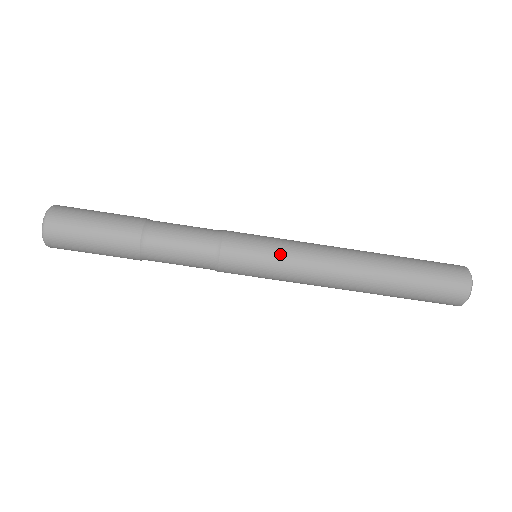
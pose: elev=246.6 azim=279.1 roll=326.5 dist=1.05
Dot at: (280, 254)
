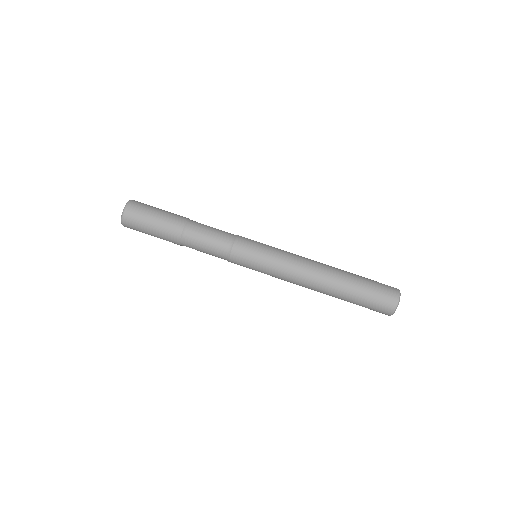
Dot at: (269, 262)
